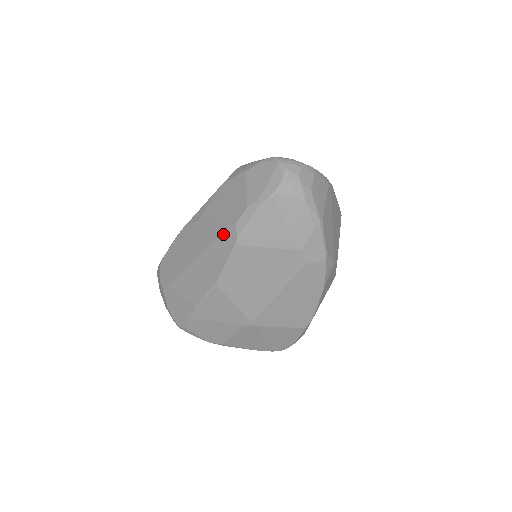
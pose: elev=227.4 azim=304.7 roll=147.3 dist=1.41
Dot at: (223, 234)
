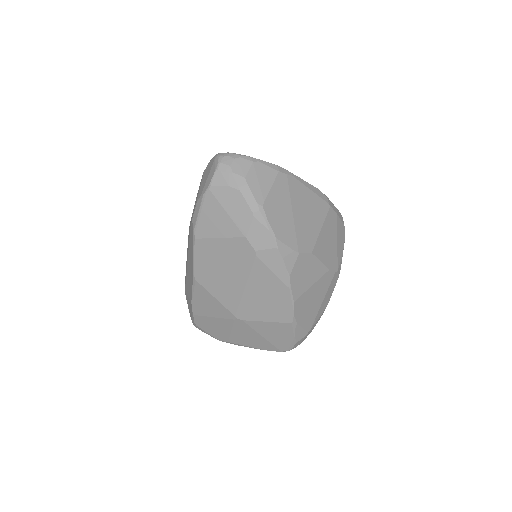
Dot at: (190, 231)
